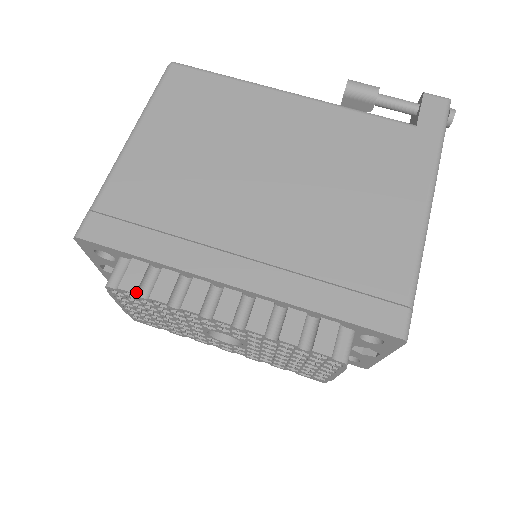
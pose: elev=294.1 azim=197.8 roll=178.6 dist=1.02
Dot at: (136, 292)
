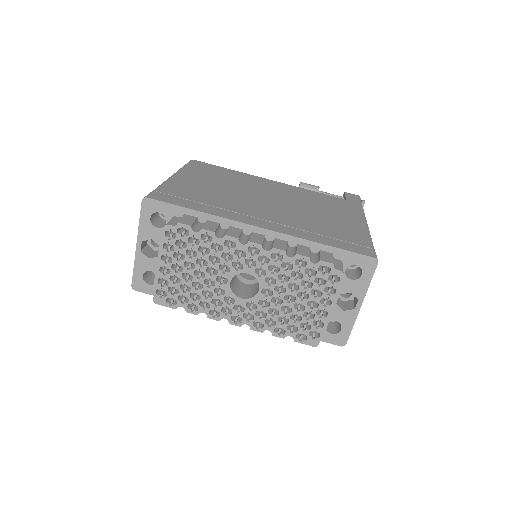
Dot at: (191, 225)
